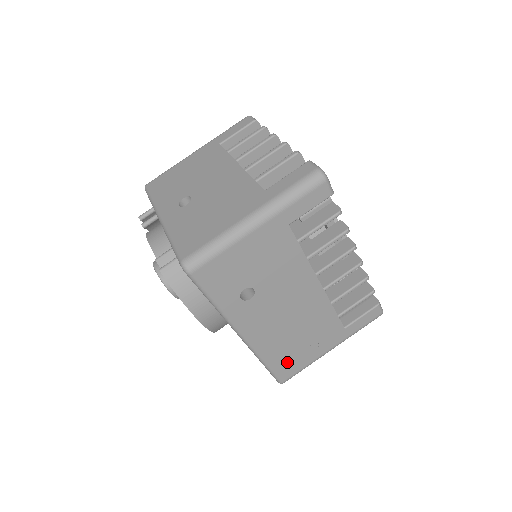
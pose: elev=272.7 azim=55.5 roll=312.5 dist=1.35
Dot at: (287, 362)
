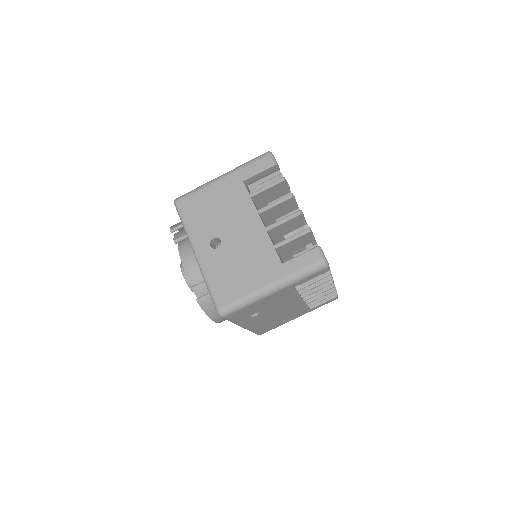
Dot at: (267, 328)
